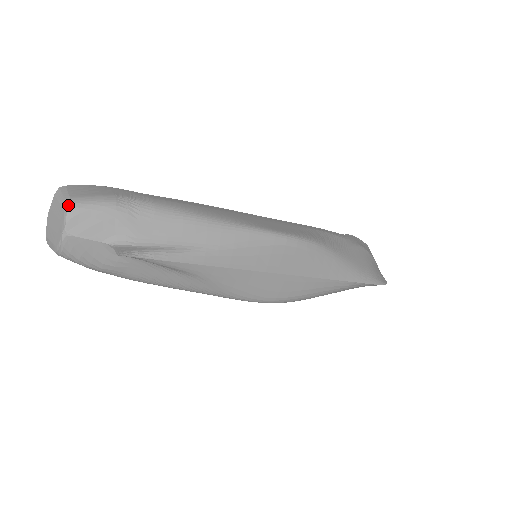
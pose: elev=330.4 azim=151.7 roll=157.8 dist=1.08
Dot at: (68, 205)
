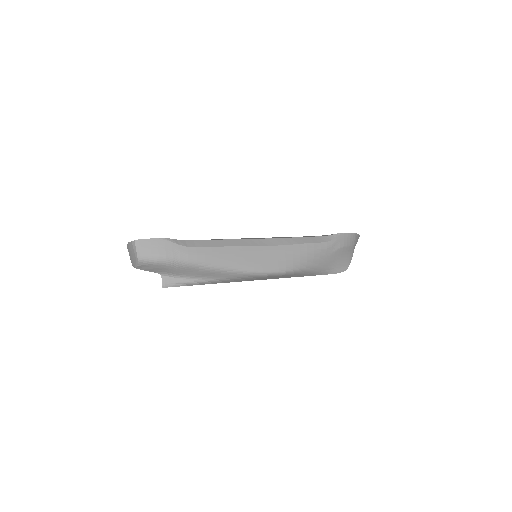
Dot at: (138, 261)
